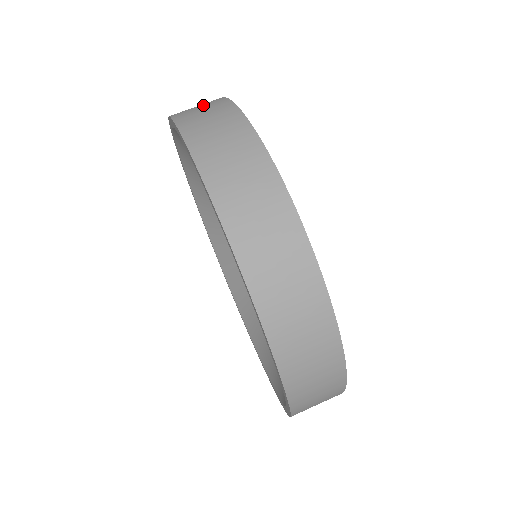
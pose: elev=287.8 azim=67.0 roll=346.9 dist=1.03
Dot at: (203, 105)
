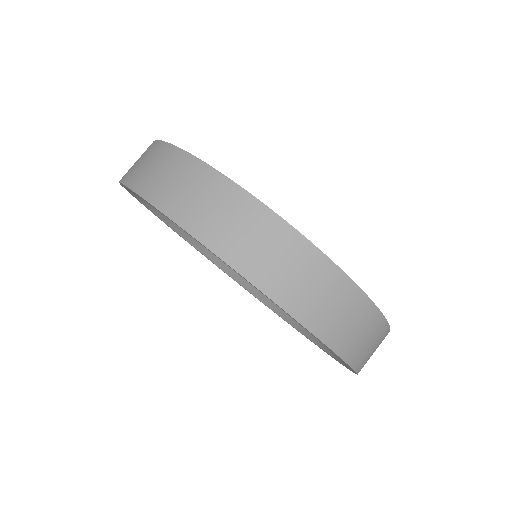
Dot at: occluded
